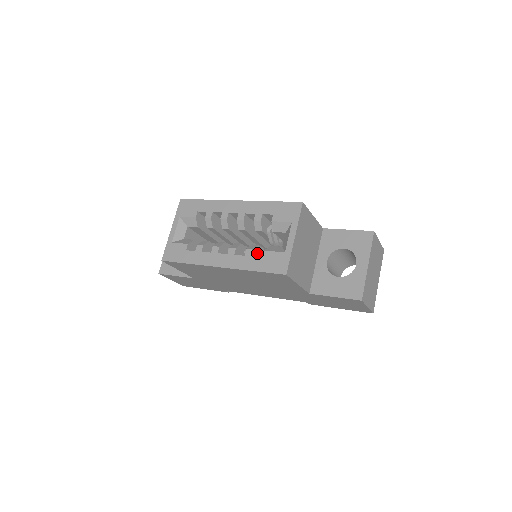
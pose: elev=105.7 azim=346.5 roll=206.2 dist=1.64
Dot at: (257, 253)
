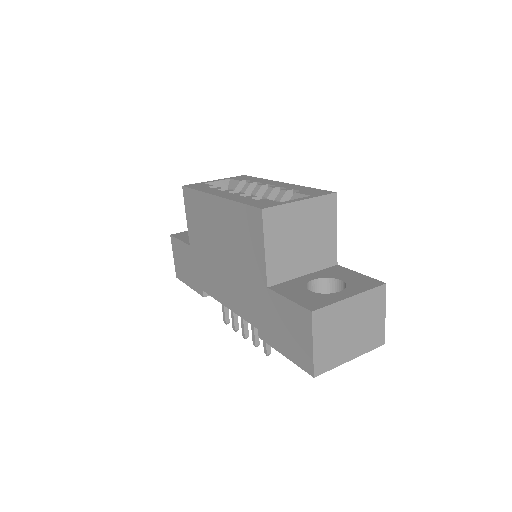
Dot at: occluded
